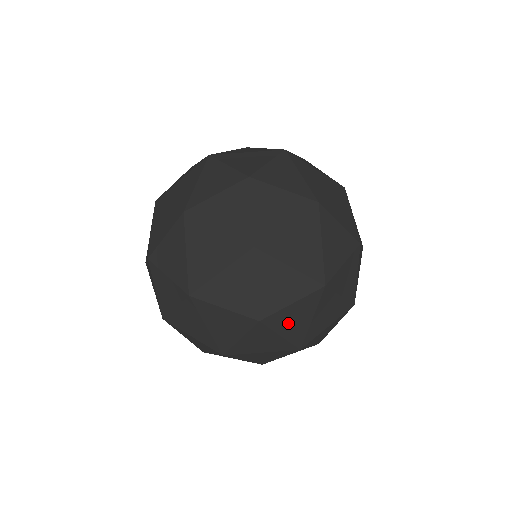
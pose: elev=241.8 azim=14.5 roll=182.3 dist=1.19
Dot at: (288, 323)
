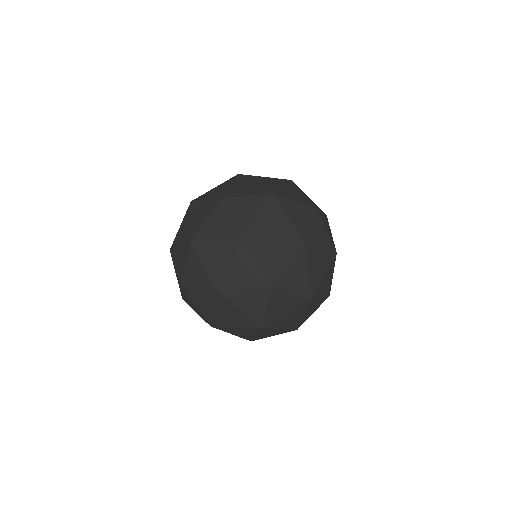
Dot at: occluded
